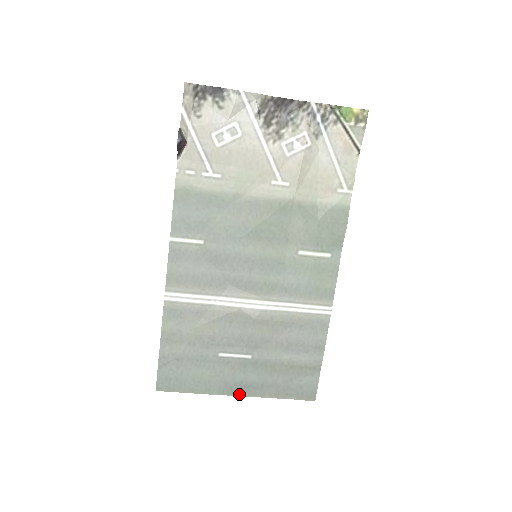
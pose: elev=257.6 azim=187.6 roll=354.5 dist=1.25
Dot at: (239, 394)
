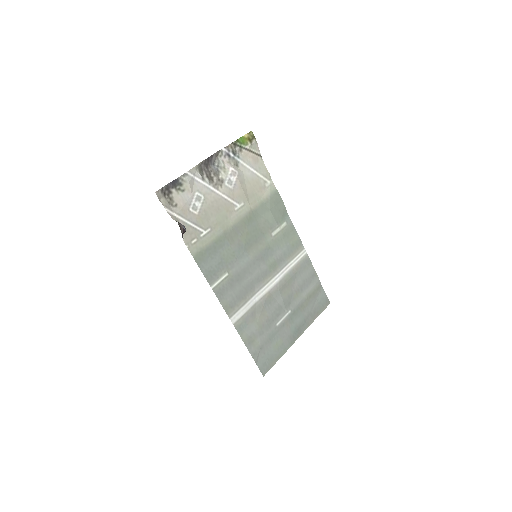
Dot at: (299, 336)
